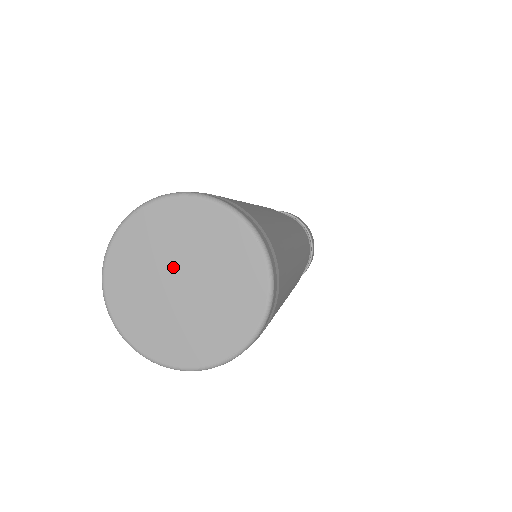
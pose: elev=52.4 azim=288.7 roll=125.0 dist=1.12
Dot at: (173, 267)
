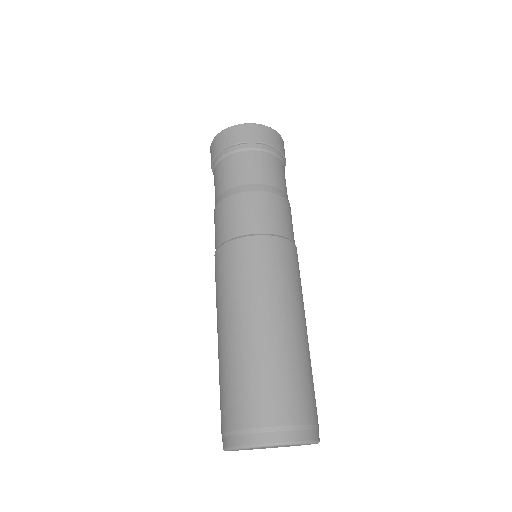
Dot at: occluded
